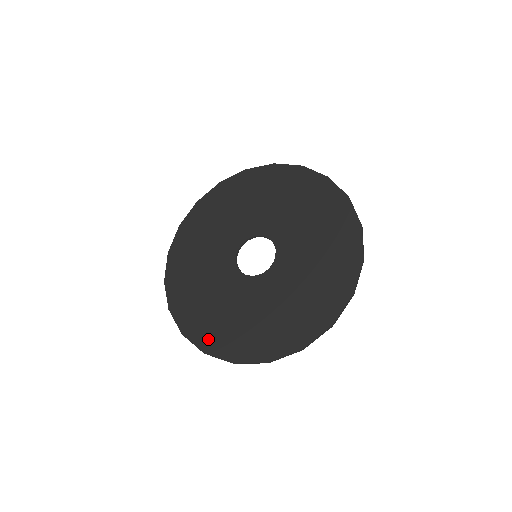
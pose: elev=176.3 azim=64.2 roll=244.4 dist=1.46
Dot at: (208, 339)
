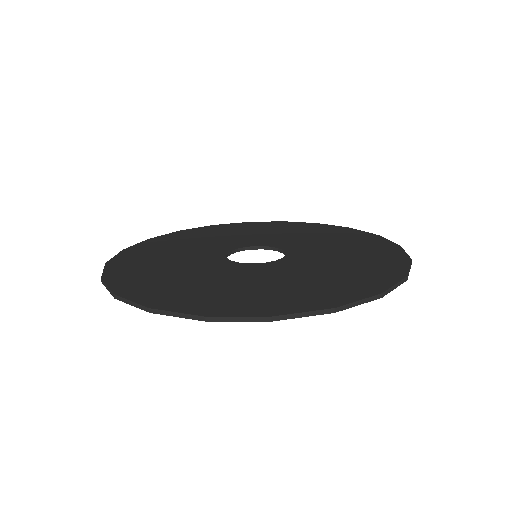
Dot at: (162, 297)
